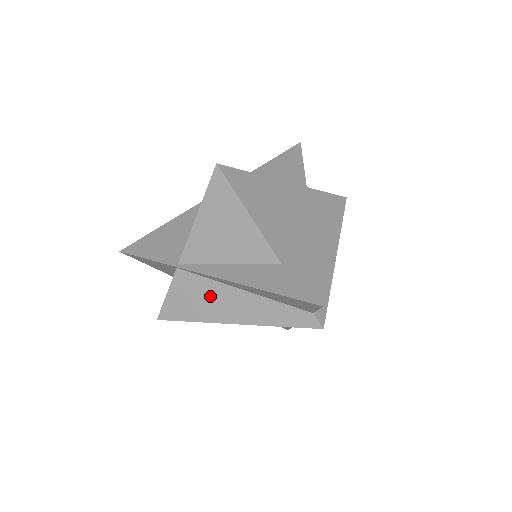
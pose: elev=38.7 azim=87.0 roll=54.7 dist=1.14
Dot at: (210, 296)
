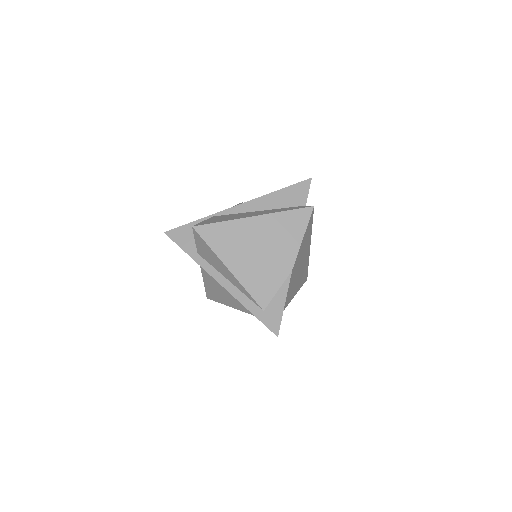
Dot at: (236, 216)
